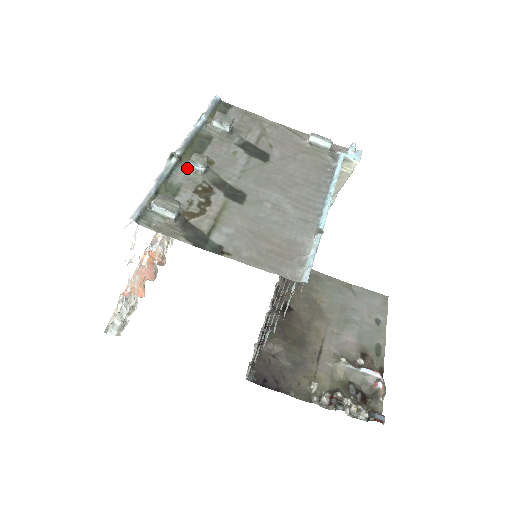
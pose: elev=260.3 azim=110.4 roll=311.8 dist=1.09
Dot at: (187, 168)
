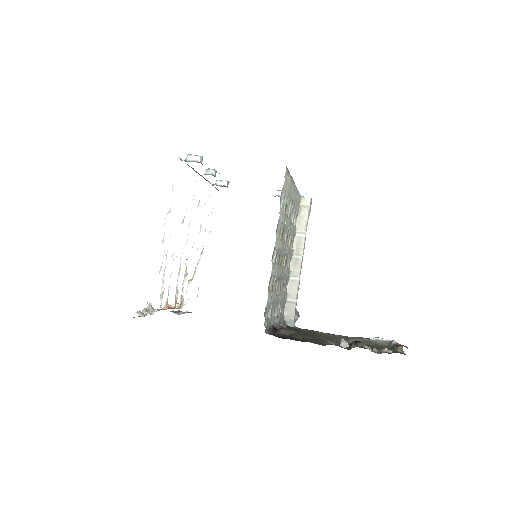
Dot at: (204, 174)
